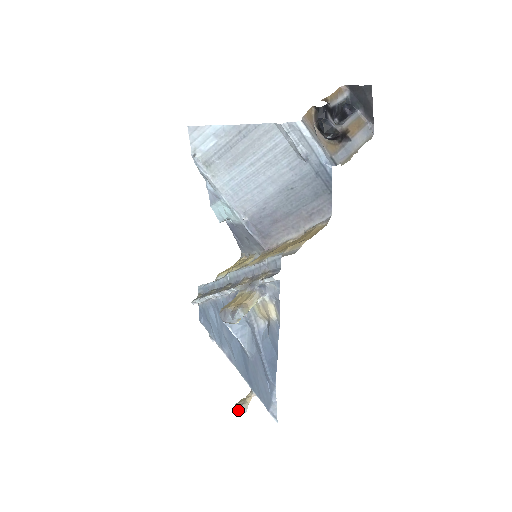
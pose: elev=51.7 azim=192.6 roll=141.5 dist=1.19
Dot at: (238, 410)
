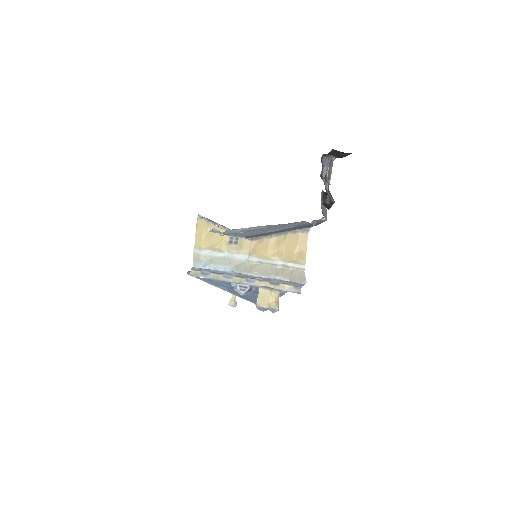
Dot at: occluded
